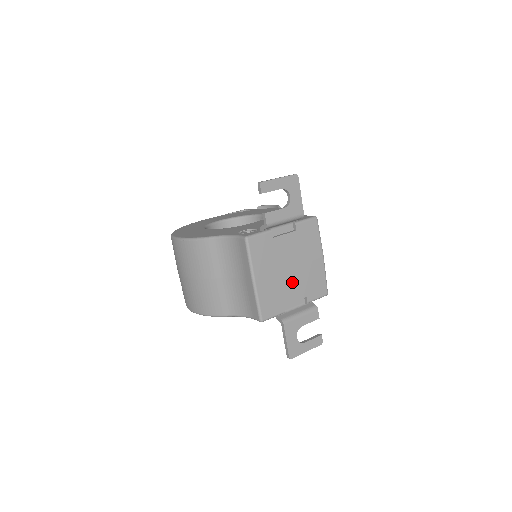
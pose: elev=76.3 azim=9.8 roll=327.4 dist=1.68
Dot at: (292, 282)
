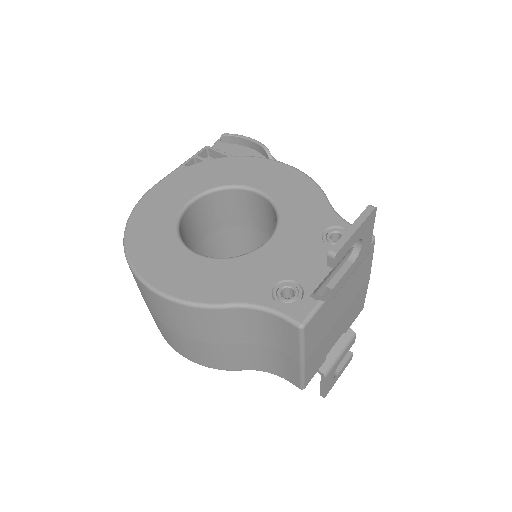
Dot at: (337, 328)
